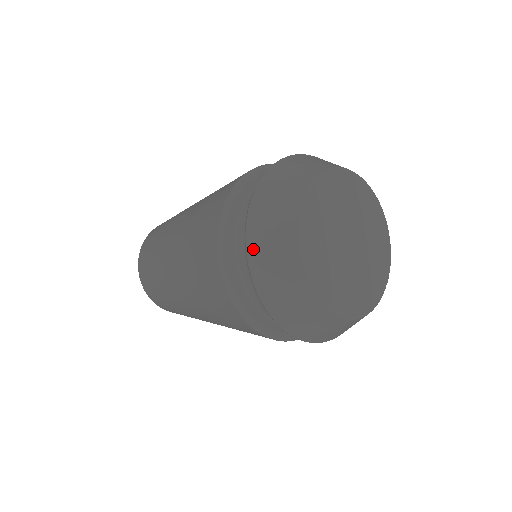
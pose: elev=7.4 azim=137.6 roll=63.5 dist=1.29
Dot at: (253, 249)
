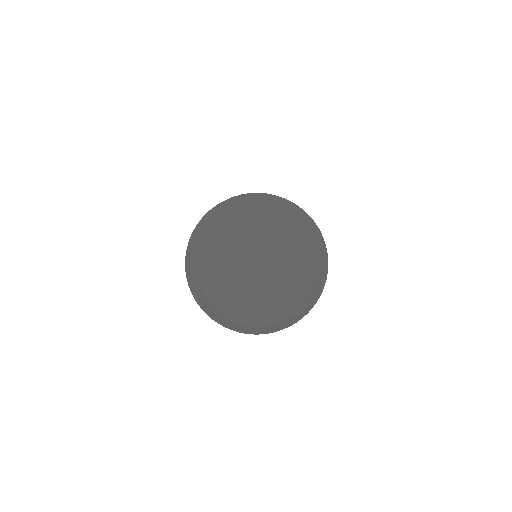
Dot at: (196, 230)
